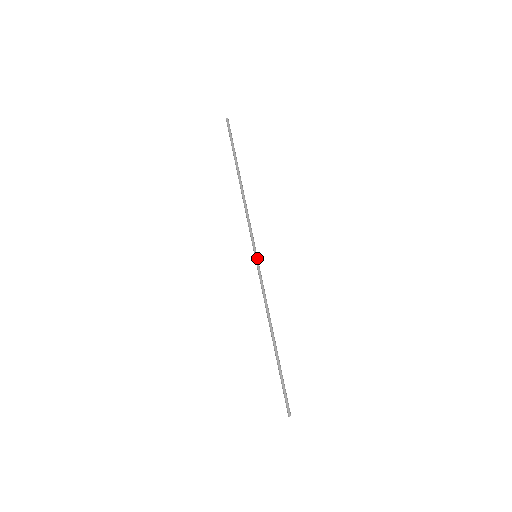
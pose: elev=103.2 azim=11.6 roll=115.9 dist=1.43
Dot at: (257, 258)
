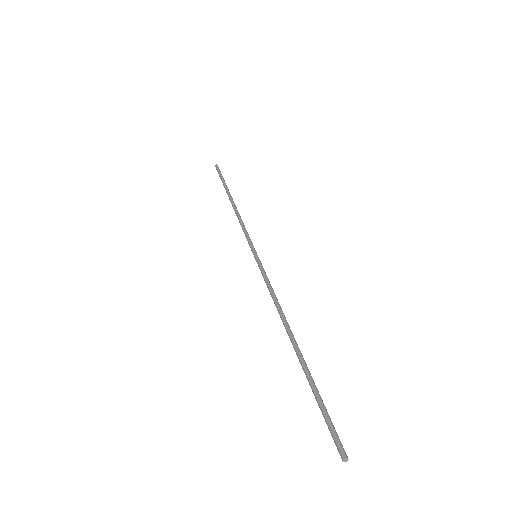
Dot at: (256, 257)
